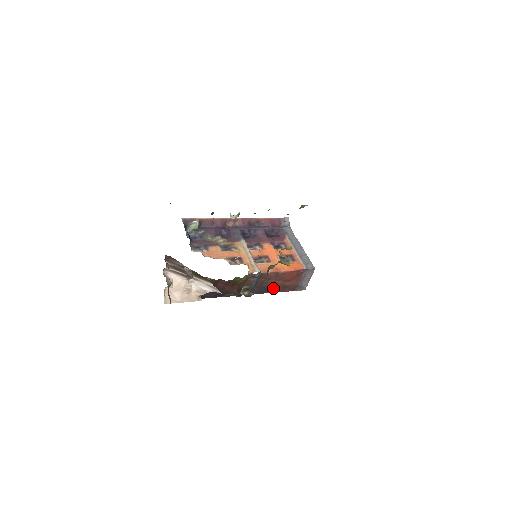
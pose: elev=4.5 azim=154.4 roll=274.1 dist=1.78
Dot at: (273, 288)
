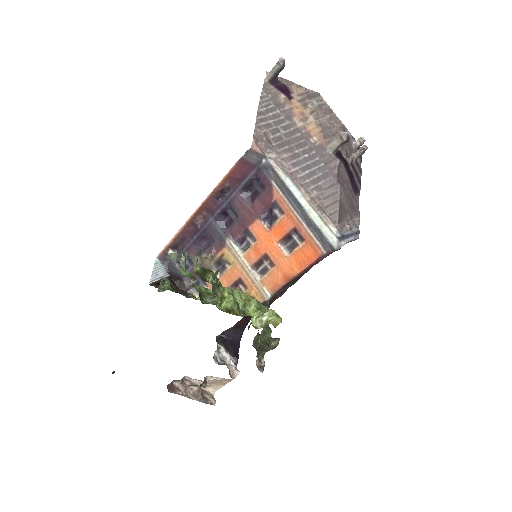
Dot at: occluded
